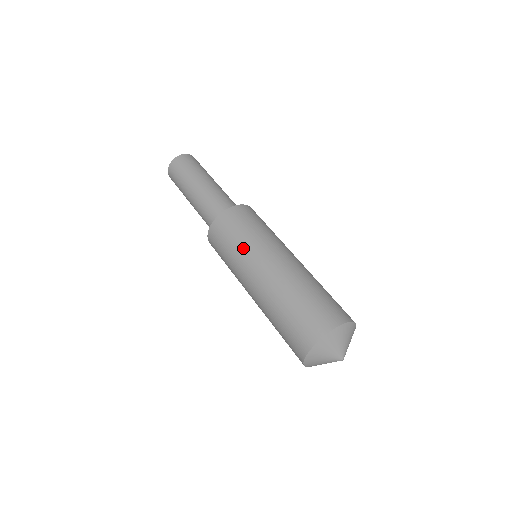
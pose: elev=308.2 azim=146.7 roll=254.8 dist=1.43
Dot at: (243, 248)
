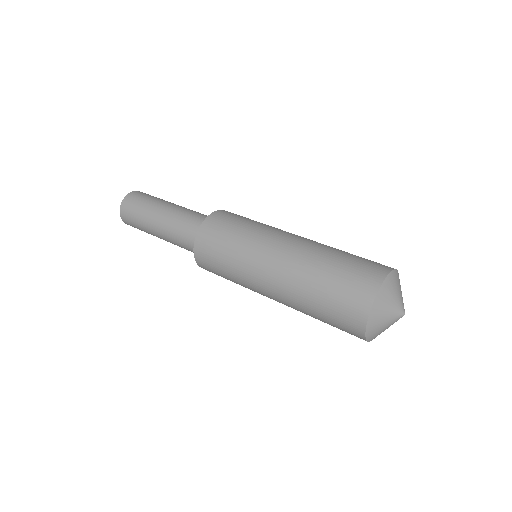
Dot at: (244, 243)
